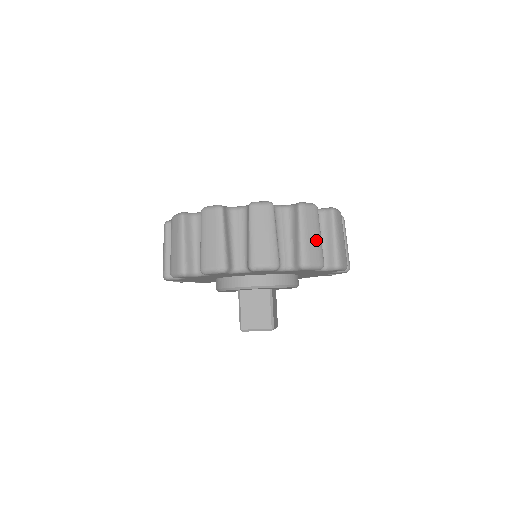
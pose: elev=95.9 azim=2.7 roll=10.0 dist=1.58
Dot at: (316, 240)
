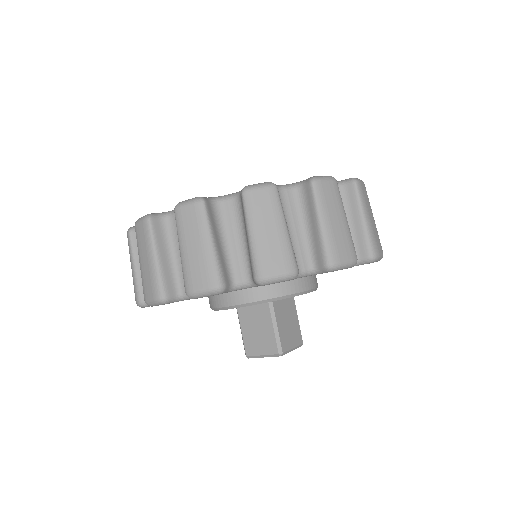
Dot at: (276, 238)
